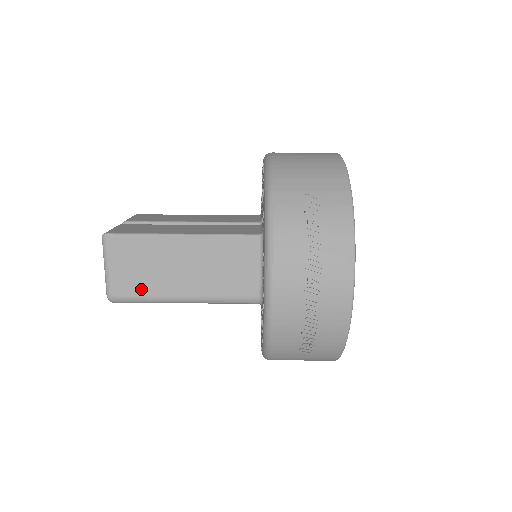
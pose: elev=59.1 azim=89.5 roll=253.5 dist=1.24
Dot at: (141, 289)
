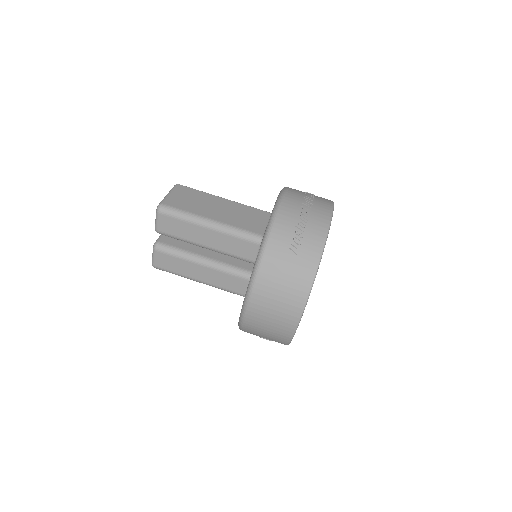
Dot at: (185, 207)
